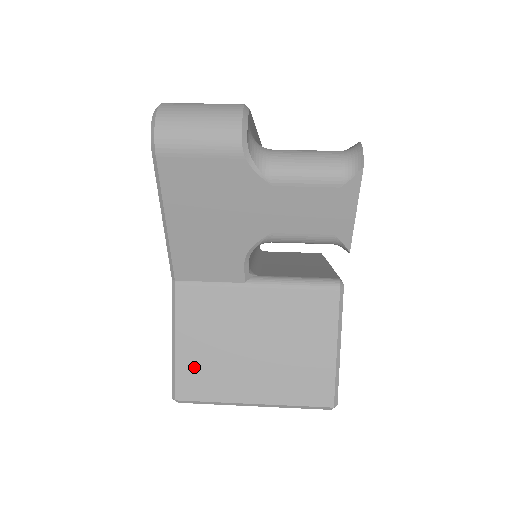
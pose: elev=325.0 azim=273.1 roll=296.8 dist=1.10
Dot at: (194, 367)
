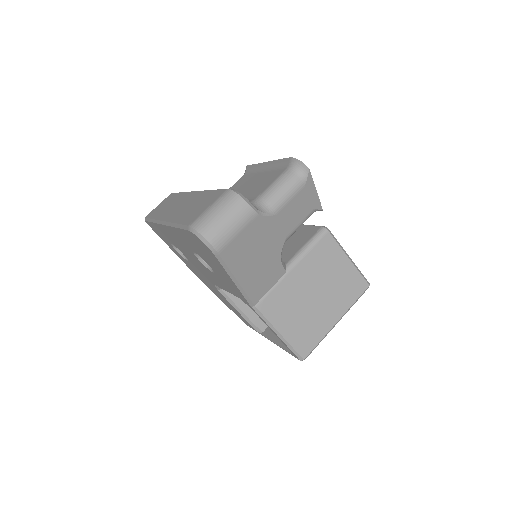
Dot at: (299, 335)
